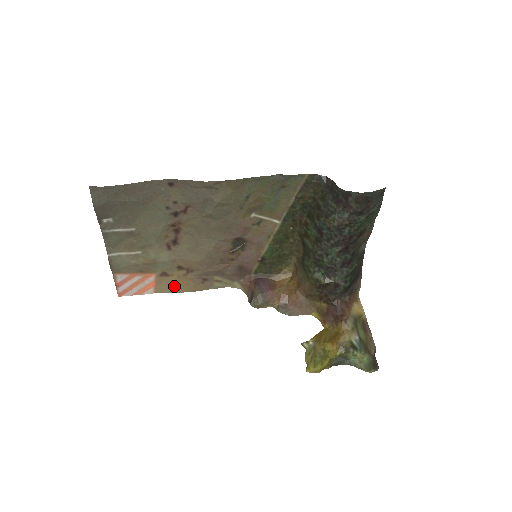
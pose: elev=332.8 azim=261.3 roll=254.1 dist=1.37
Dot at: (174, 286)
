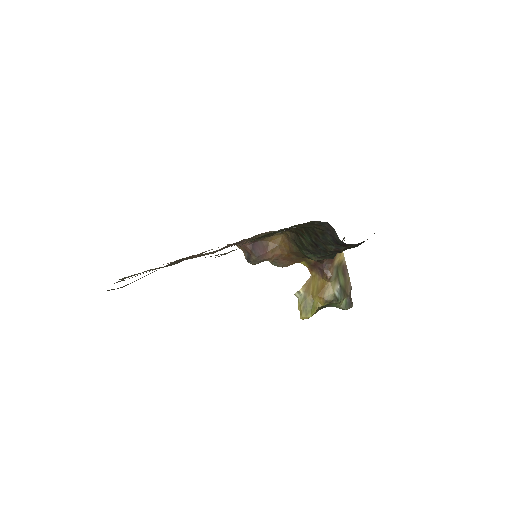
Dot at: occluded
